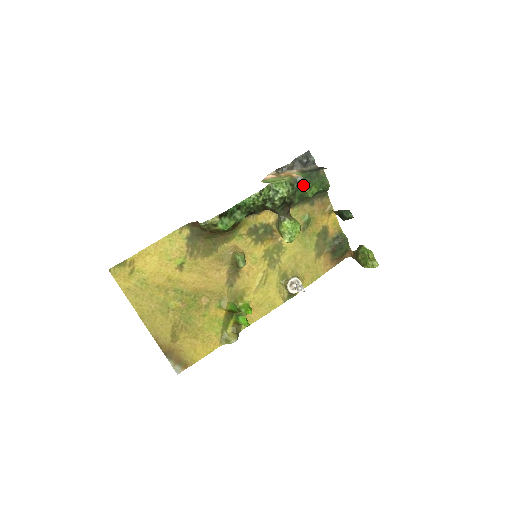
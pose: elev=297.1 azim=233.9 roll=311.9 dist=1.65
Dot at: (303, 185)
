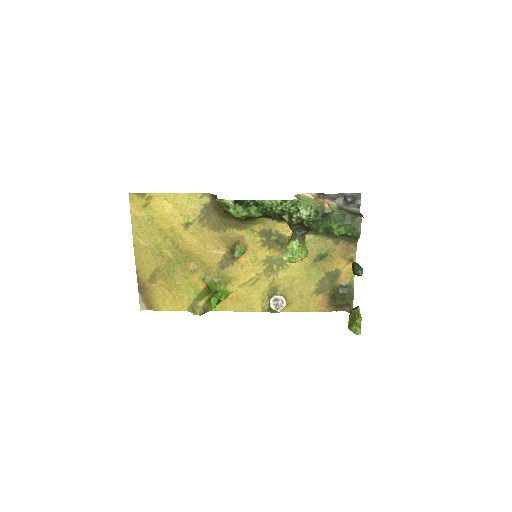
Dot at: (333, 220)
